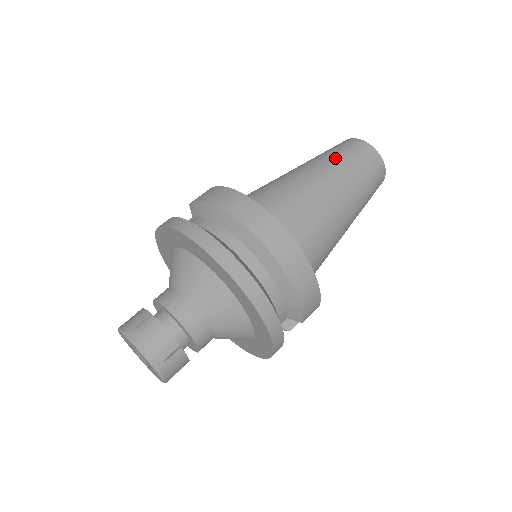
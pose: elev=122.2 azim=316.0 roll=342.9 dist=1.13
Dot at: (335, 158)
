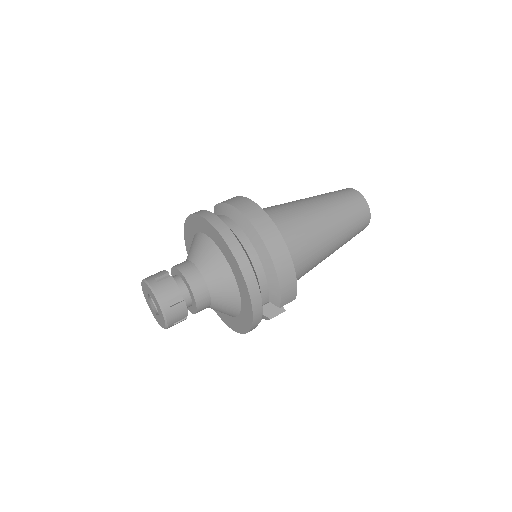
Dot at: (331, 197)
